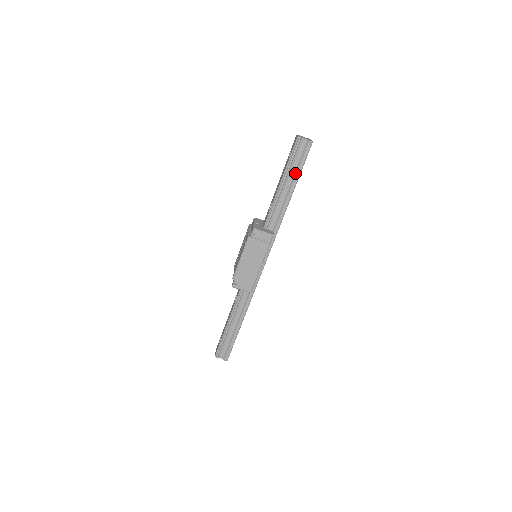
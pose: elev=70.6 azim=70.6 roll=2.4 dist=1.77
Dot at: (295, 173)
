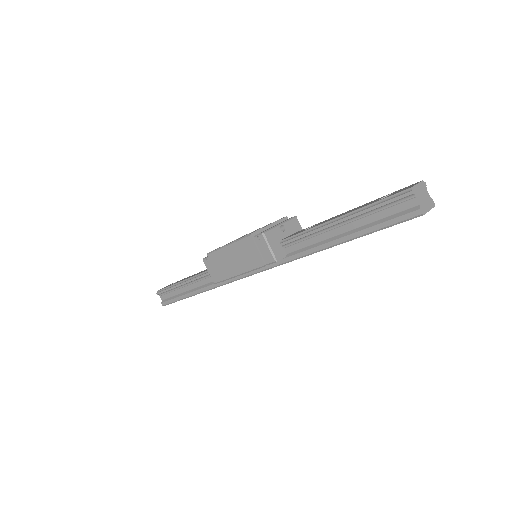
Dot at: (365, 226)
